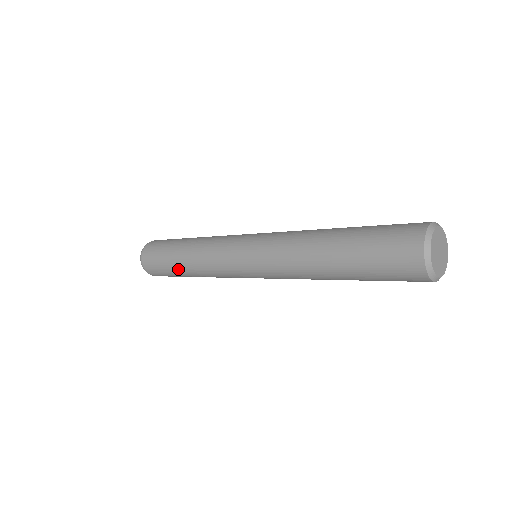
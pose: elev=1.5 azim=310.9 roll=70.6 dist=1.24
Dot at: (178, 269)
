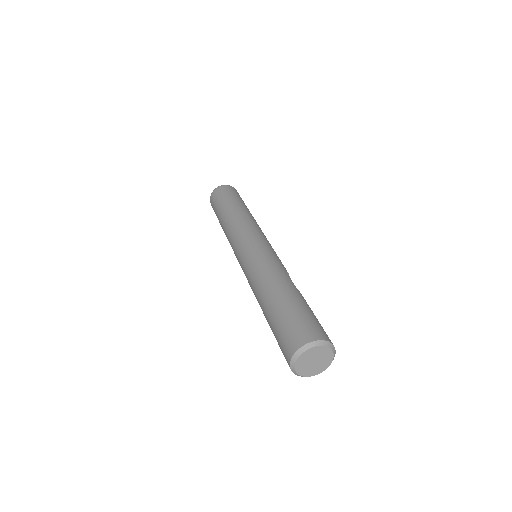
Dot at: occluded
